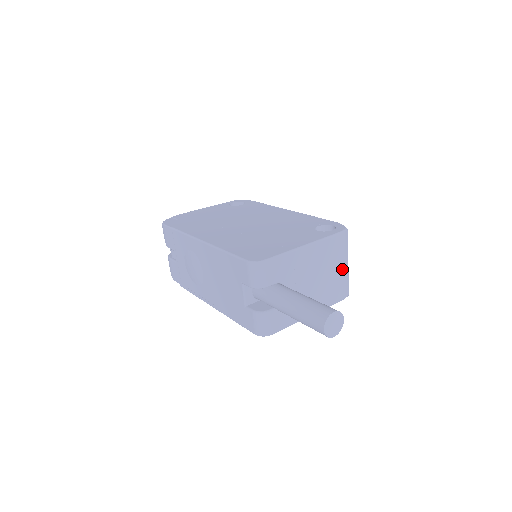
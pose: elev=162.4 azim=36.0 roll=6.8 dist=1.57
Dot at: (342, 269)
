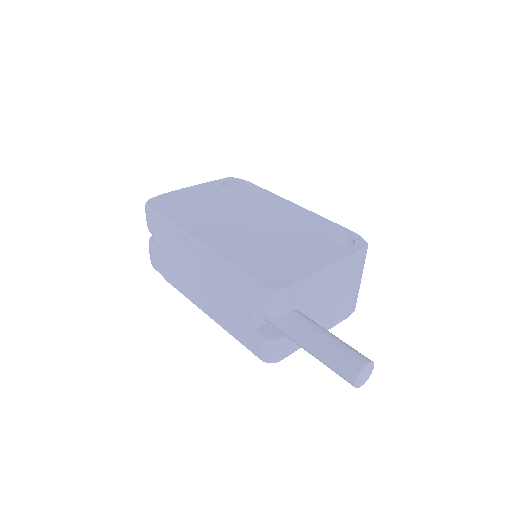
Dot at: (356, 286)
